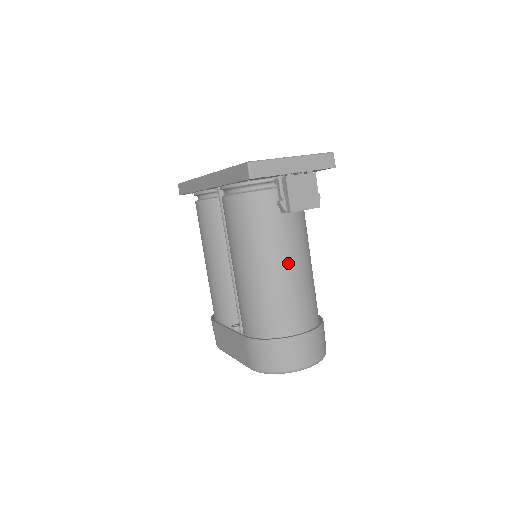
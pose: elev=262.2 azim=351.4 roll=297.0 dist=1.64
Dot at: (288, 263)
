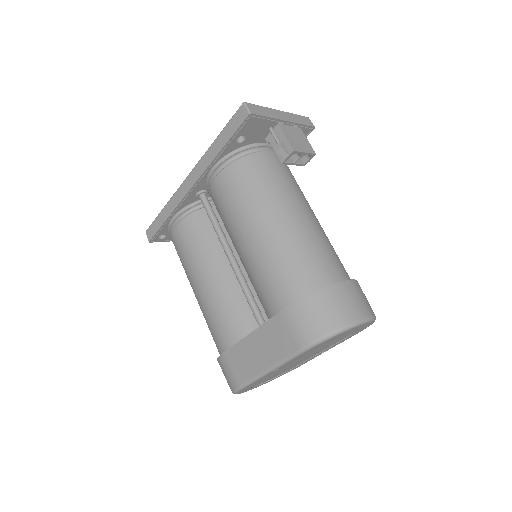
Dot at: (303, 214)
